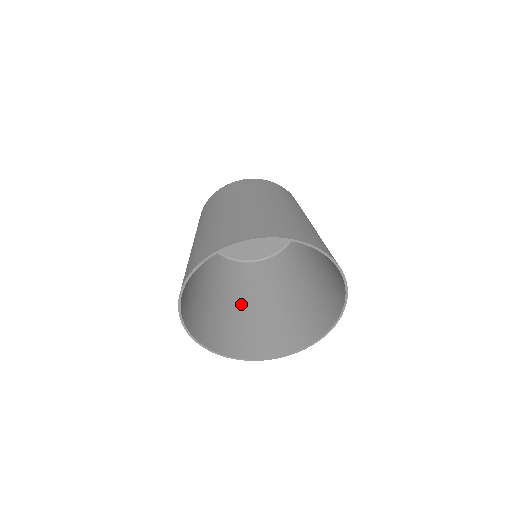
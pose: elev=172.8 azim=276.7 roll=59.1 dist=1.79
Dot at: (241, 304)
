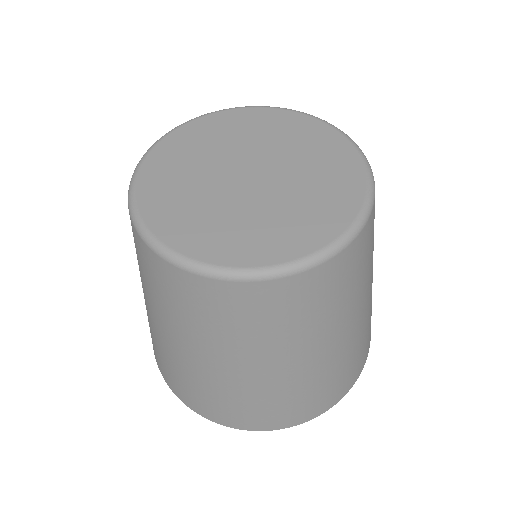
Dot at: occluded
